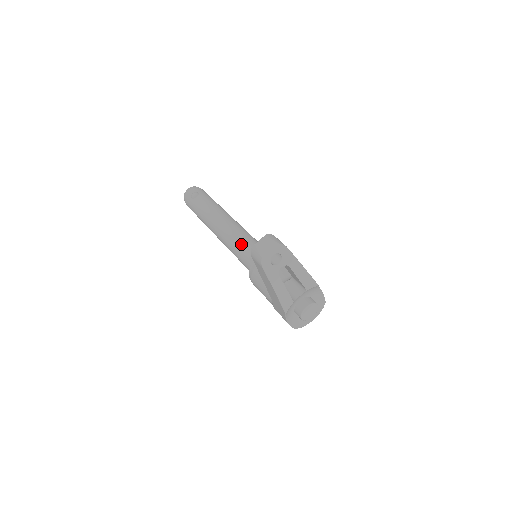
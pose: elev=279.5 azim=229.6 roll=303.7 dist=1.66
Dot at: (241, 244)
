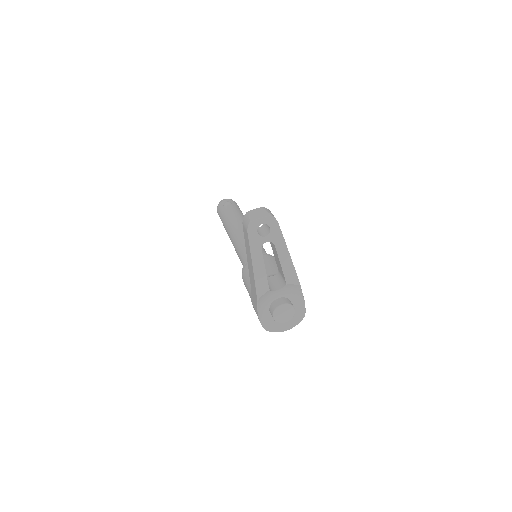
Dot at: occluded
